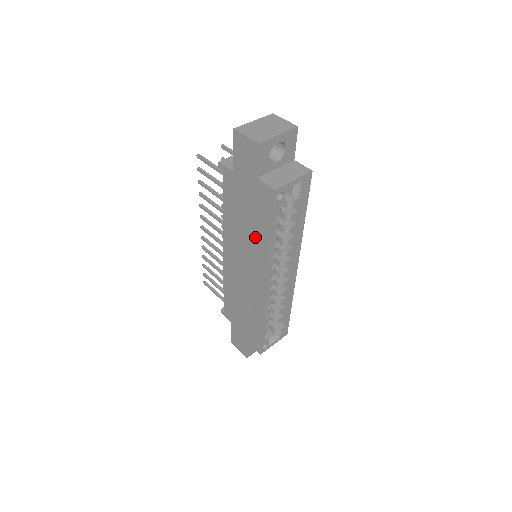
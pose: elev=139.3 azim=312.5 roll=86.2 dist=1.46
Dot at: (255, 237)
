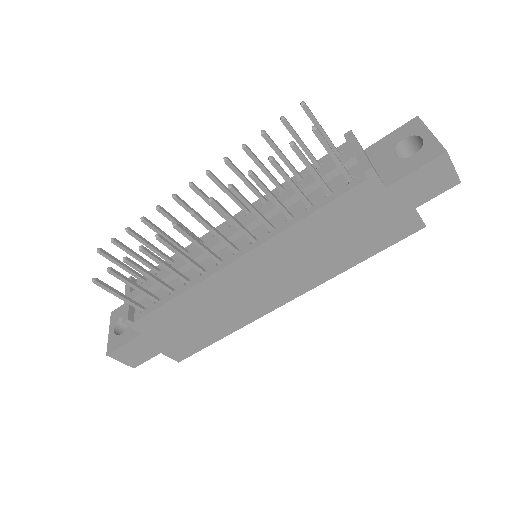
Dot at: (335, 257)
